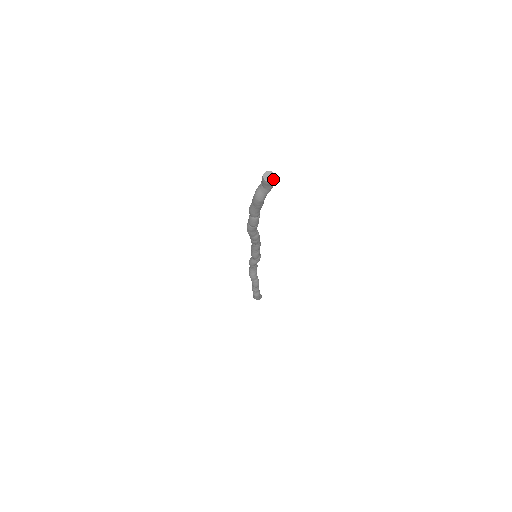
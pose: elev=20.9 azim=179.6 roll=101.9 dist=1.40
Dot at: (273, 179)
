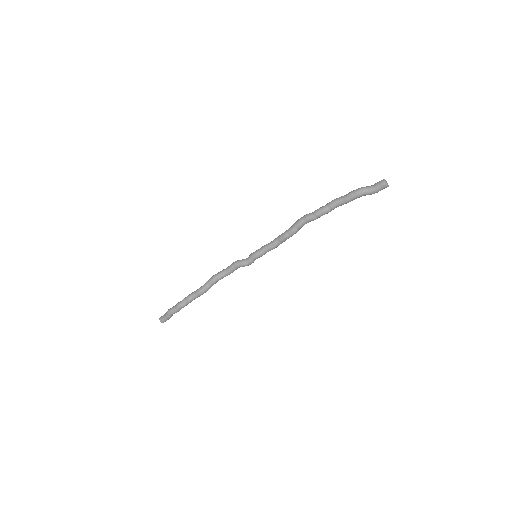
Dot at: (388, 185)
